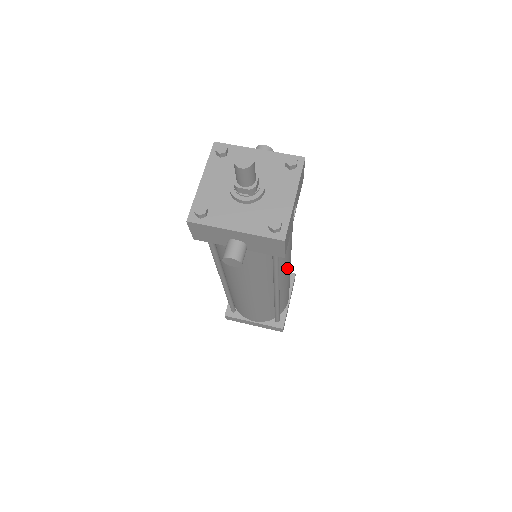
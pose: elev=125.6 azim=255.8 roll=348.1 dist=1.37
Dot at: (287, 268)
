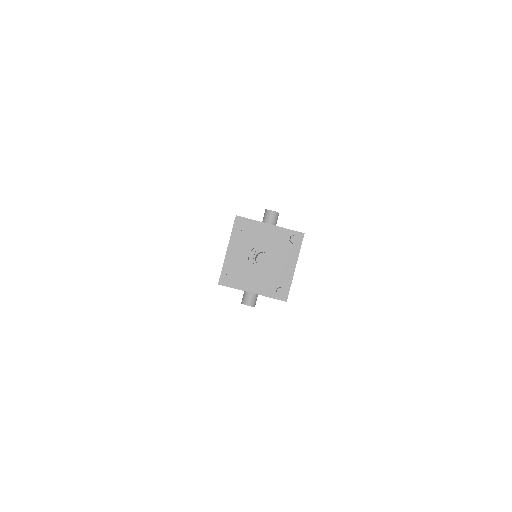
Dot at: occluded
